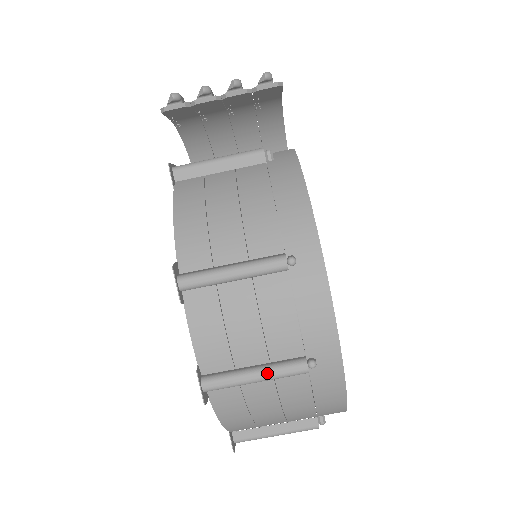
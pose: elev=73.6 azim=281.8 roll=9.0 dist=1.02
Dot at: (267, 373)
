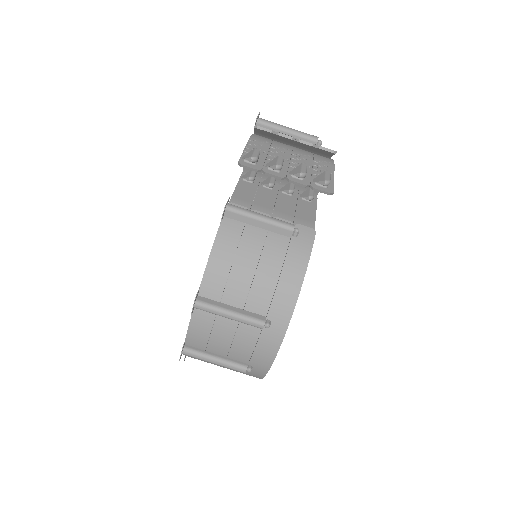
Dot at: (222, 364)
